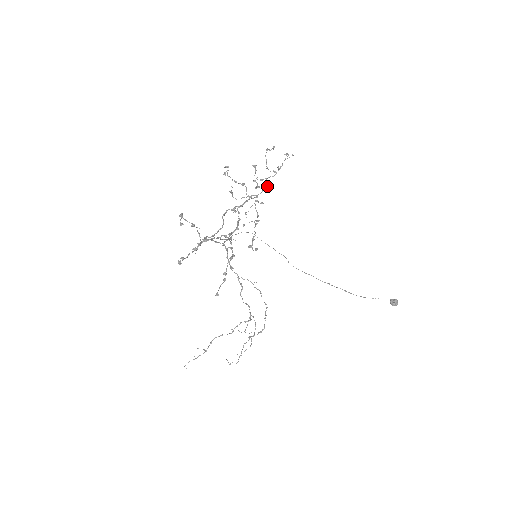
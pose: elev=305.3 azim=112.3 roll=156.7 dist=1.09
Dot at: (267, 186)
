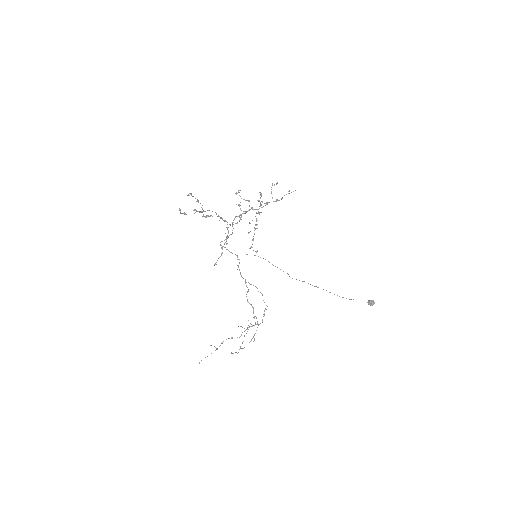
Dot at: (267, 204)
